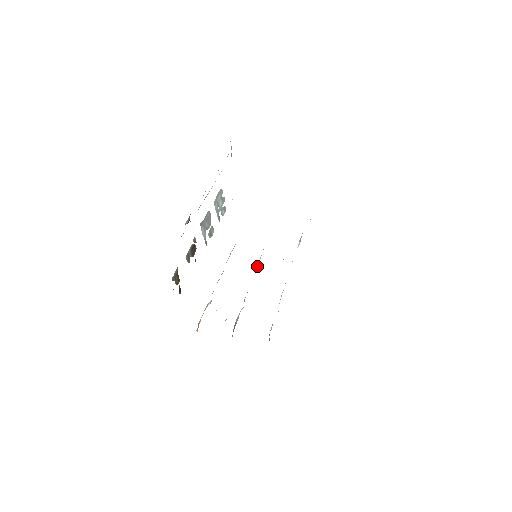
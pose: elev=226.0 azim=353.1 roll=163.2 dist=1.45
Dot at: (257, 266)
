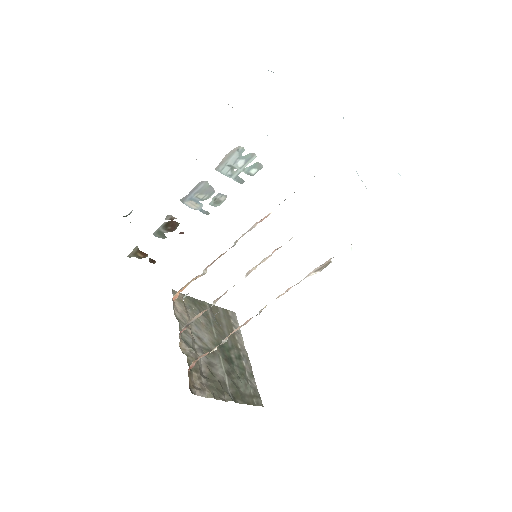
Dot at: (256, 267)
